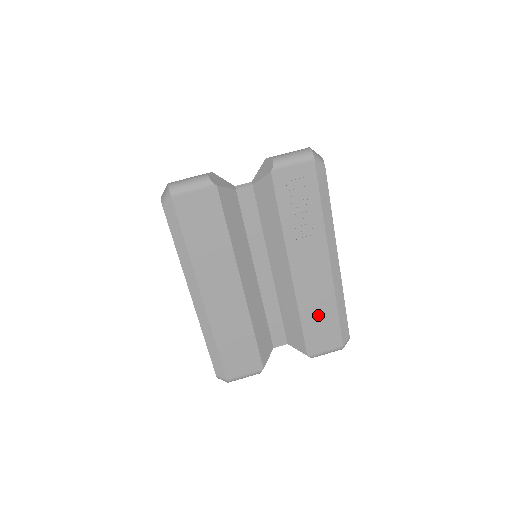
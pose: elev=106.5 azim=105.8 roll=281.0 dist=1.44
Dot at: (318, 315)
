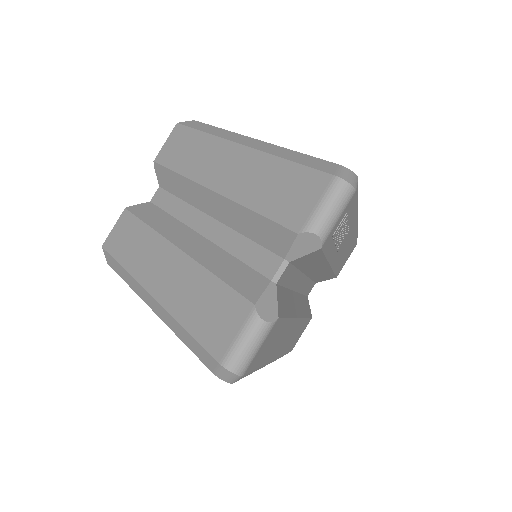
Dot at: (345, 256)
